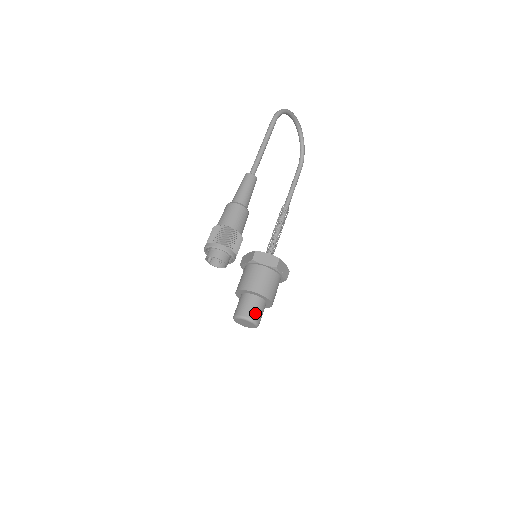
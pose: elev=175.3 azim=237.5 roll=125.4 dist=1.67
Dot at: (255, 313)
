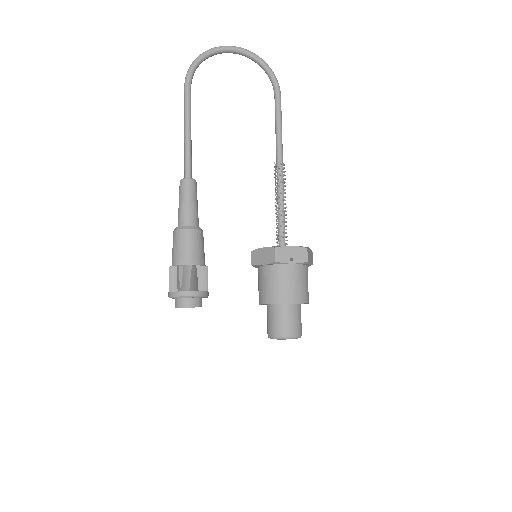
Dot at: (280, 327)
